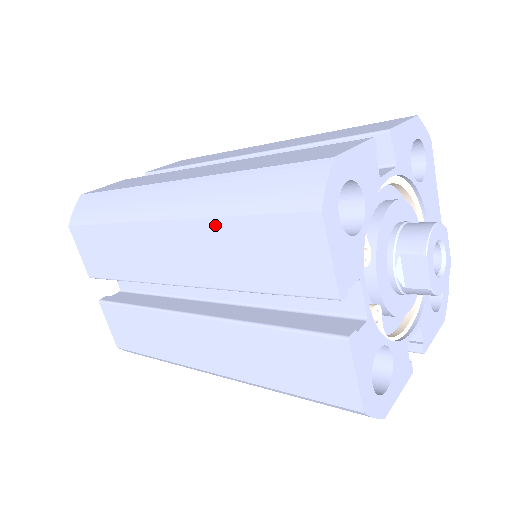
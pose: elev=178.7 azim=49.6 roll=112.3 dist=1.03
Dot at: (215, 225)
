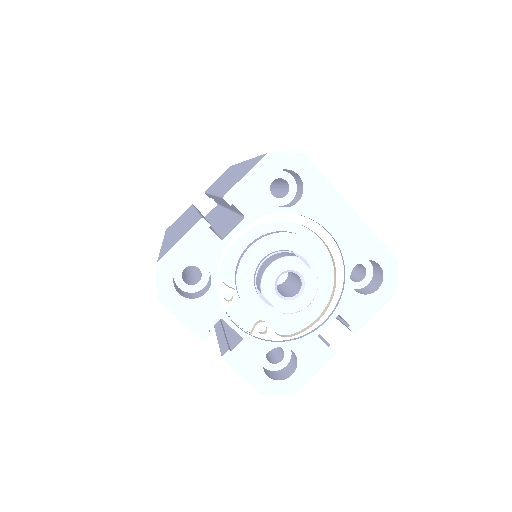
Dot at: occluded
